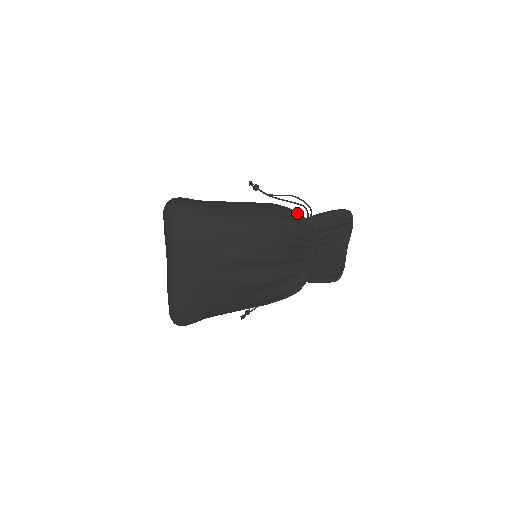
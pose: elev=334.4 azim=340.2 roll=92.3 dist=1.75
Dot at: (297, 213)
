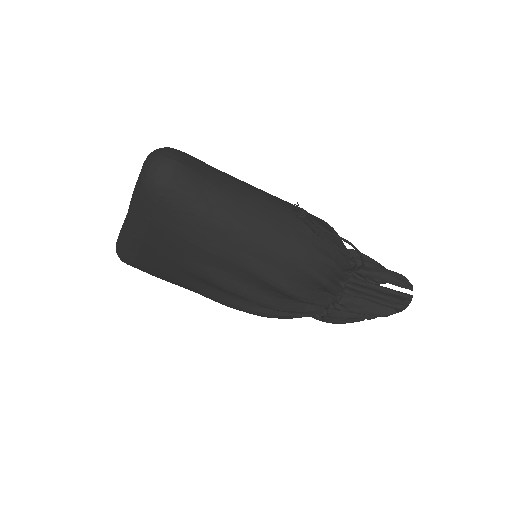
Dot at: (342, 257)
